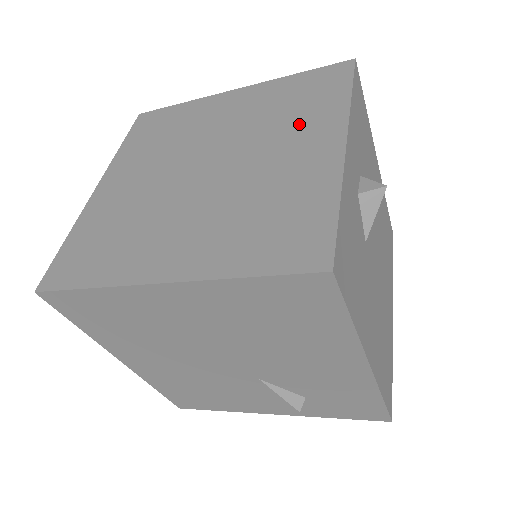
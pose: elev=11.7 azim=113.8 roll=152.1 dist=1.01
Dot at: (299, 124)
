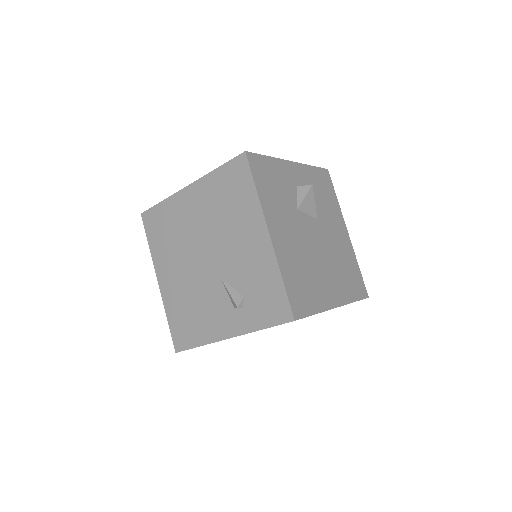
Dot at: occluded
